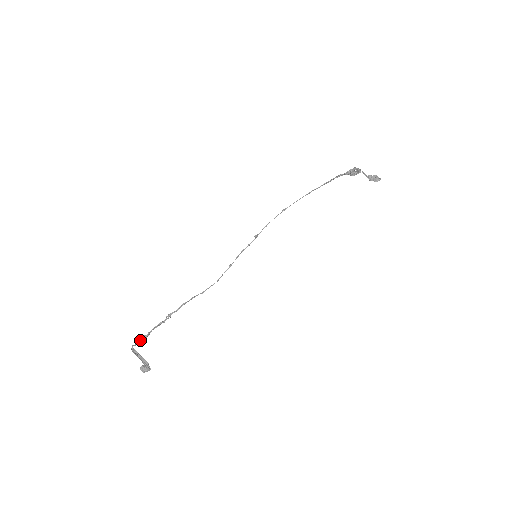
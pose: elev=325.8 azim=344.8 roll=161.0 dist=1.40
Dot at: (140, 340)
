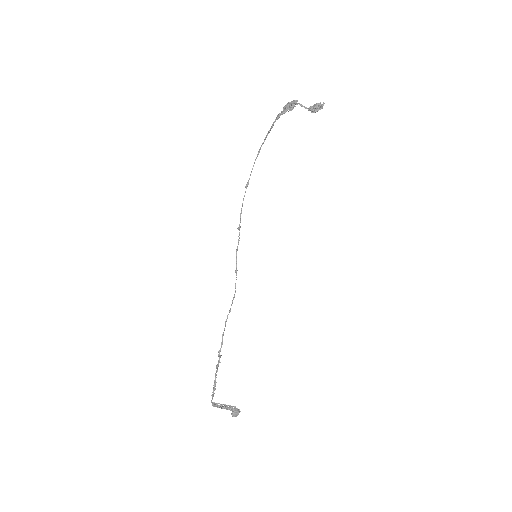
Dot at: (213, 391)
